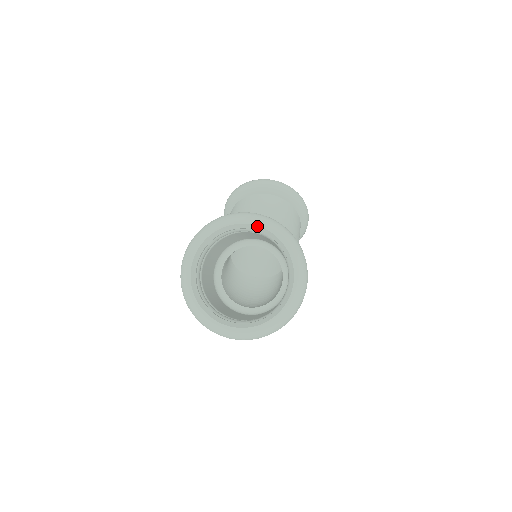
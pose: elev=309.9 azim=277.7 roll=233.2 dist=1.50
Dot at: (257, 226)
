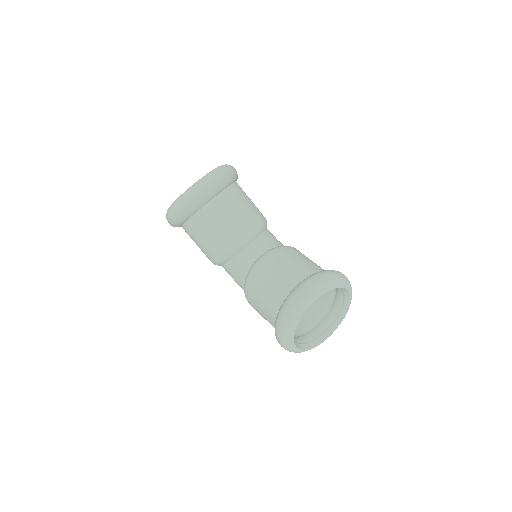
Dot at: occluded
